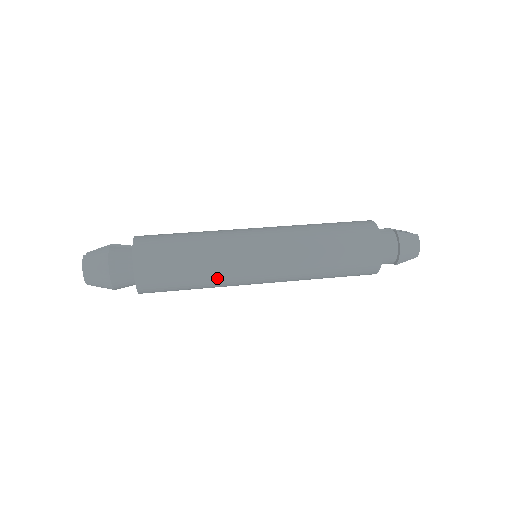
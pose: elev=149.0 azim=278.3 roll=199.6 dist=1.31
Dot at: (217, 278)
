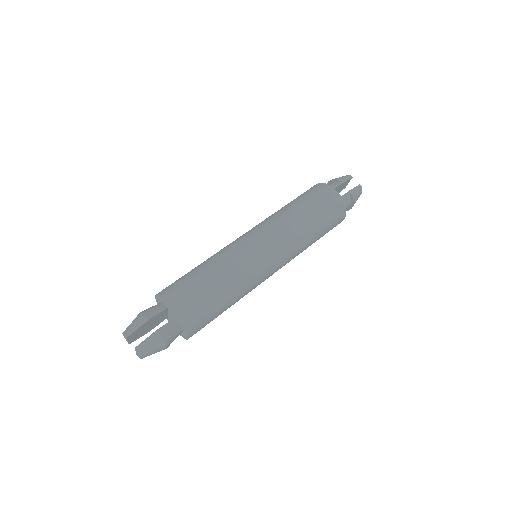
Dot at: occluded
